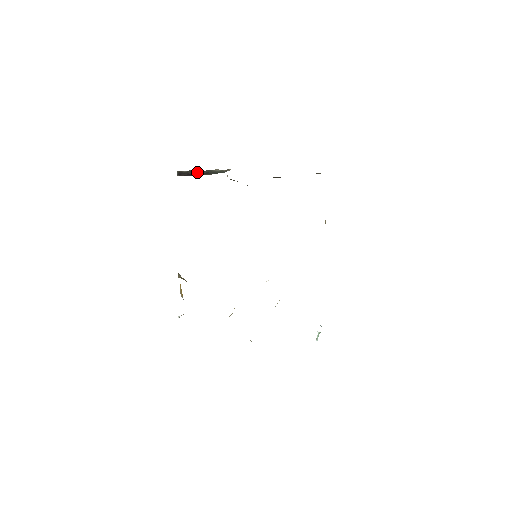
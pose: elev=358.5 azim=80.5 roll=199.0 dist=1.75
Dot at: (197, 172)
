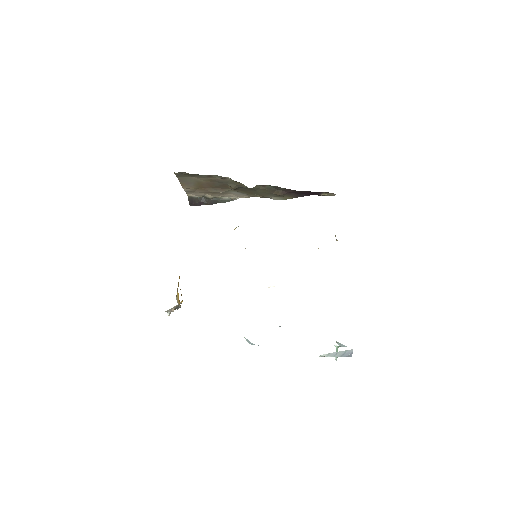
Dot at: (206, 199)
